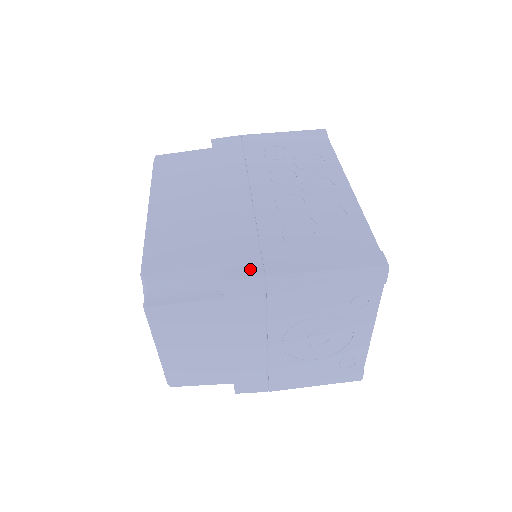
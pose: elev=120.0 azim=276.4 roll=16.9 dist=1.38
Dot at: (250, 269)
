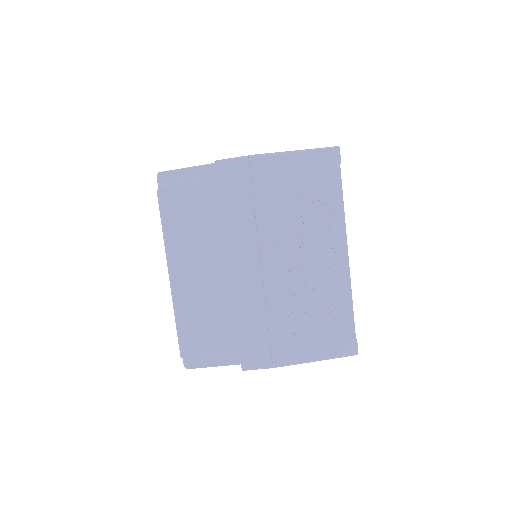
Dot at: (262, 359)
